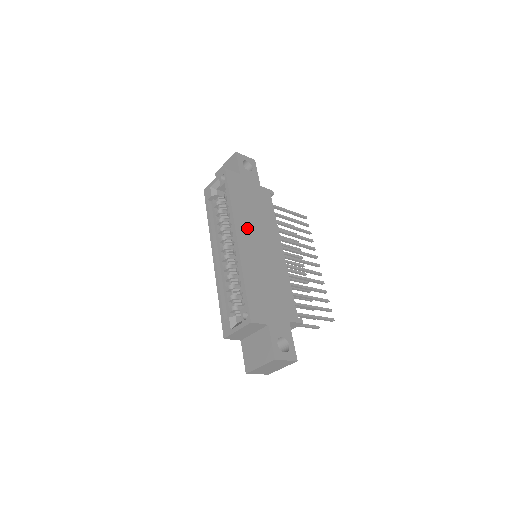
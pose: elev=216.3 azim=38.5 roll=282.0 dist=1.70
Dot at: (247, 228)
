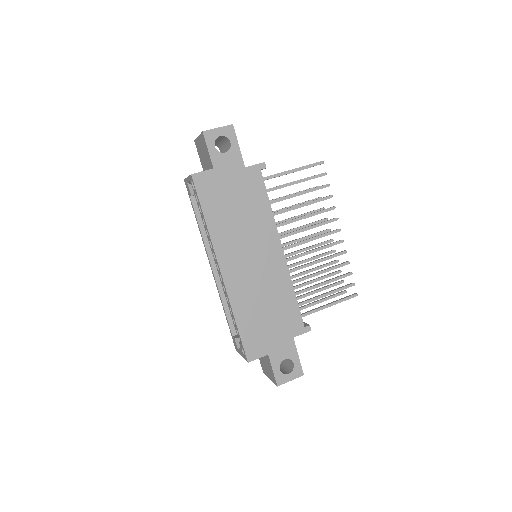
Dot at: (232, 249)
